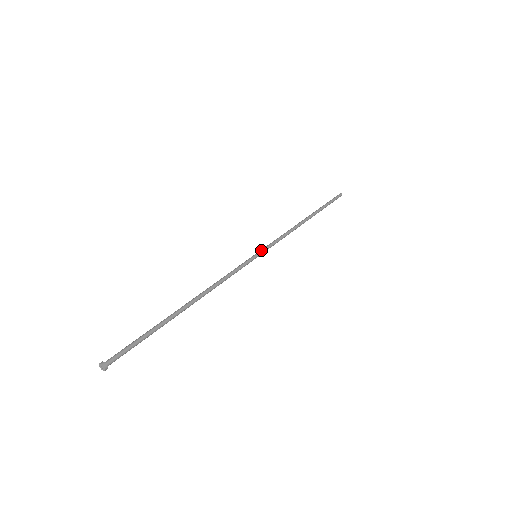
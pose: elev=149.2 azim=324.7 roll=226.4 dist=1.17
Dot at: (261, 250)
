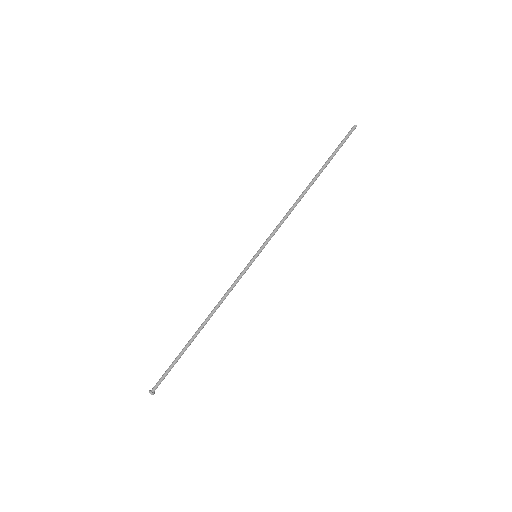
Dot at: (260, 248)
